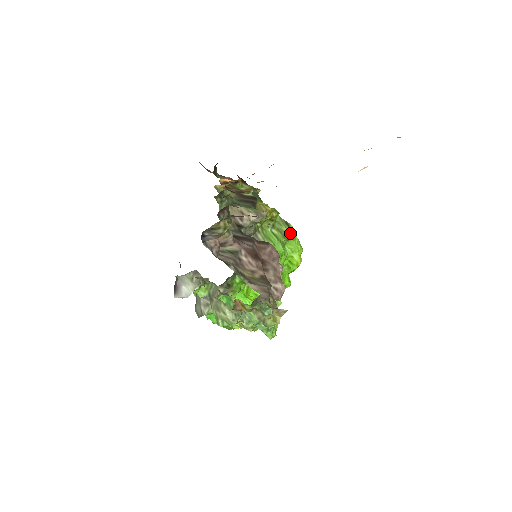
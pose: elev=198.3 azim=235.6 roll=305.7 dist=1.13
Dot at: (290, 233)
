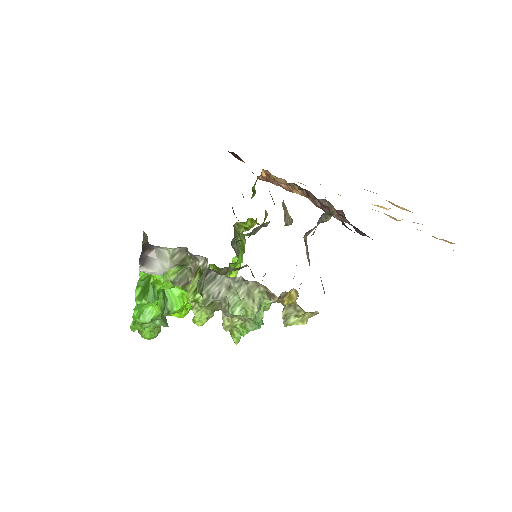
Dot at: occluded
